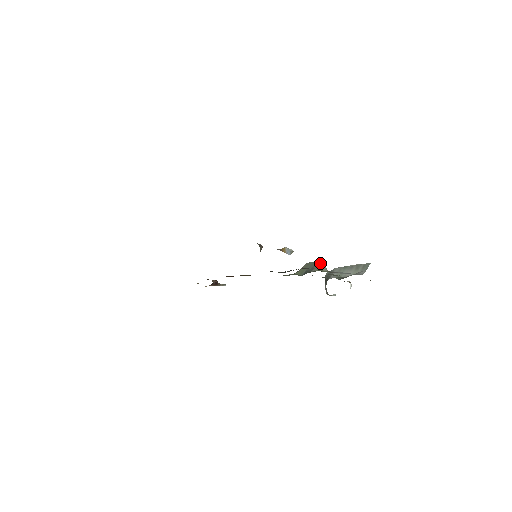
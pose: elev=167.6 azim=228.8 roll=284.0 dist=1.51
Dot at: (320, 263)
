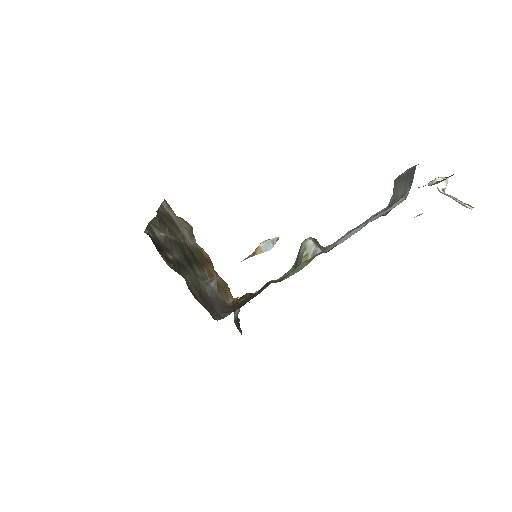
Dot at: (302, 247)
